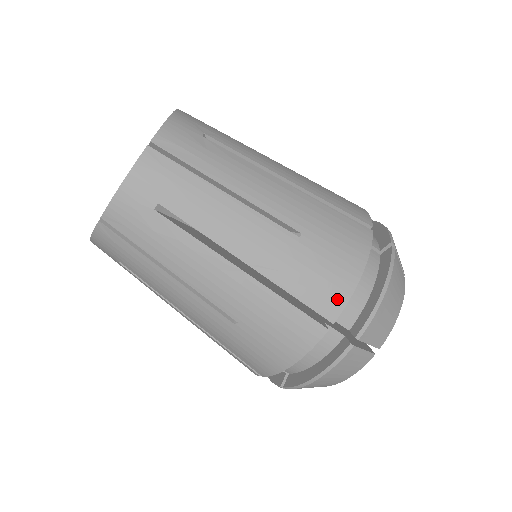
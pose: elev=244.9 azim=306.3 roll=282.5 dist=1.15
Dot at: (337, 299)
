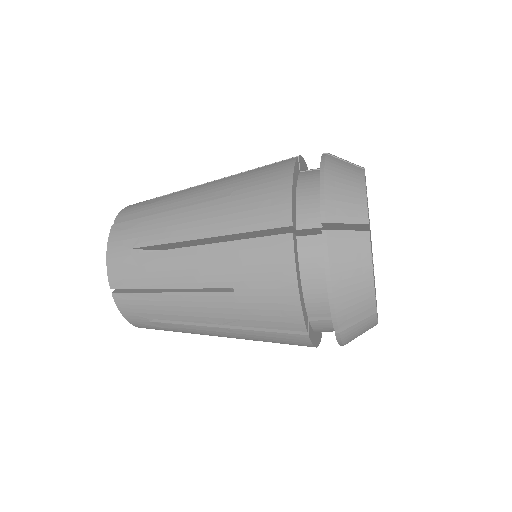
Dot at: (294, 318)
